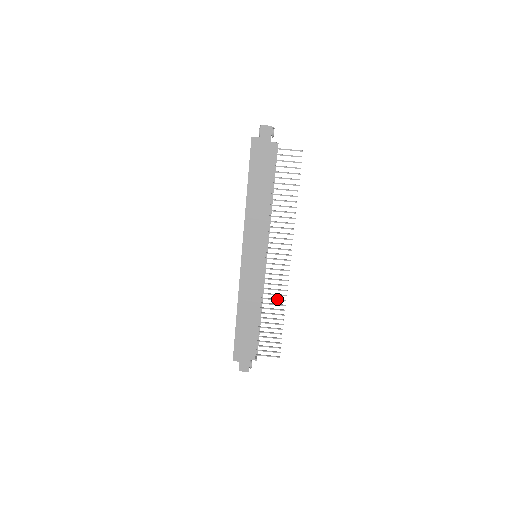
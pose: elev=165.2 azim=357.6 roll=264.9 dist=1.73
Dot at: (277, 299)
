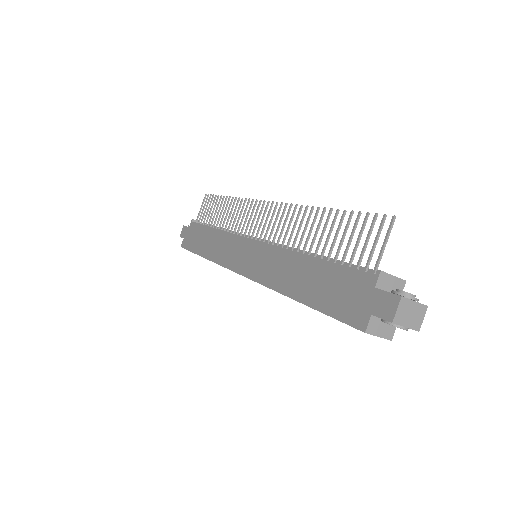
Dot at: (300, 222)
